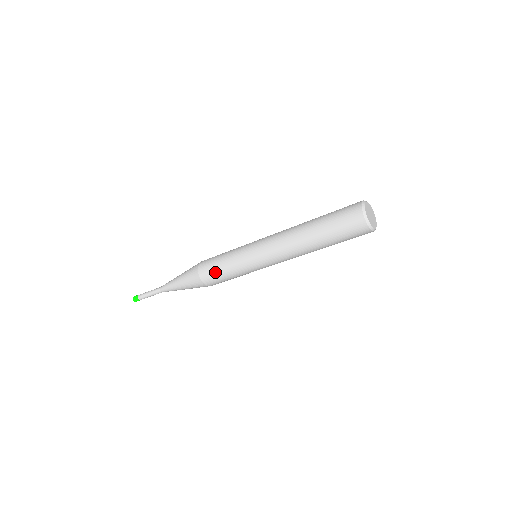
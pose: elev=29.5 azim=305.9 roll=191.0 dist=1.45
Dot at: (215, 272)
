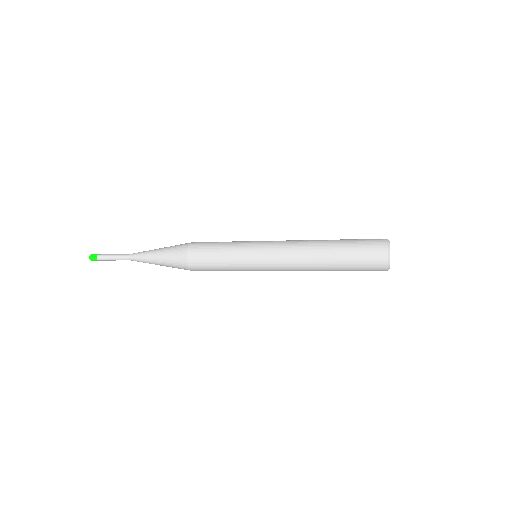
Dot at: (208, 262)
